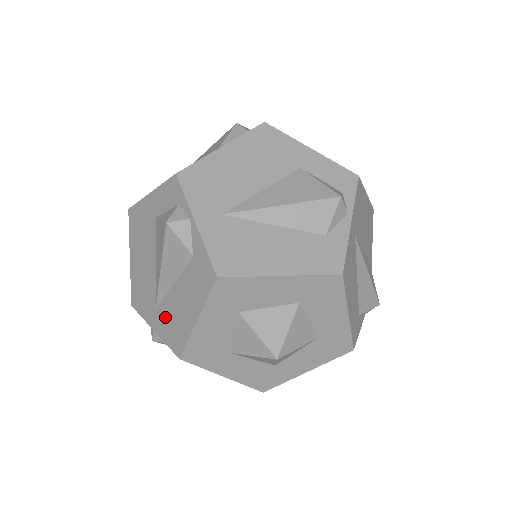
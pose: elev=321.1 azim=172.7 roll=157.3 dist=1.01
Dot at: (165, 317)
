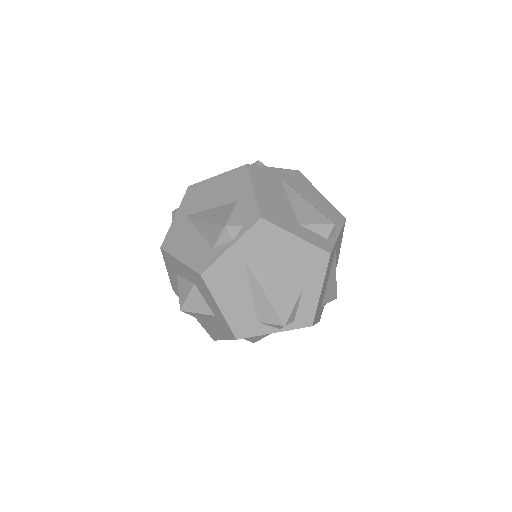
Dot at: (182, 227)
